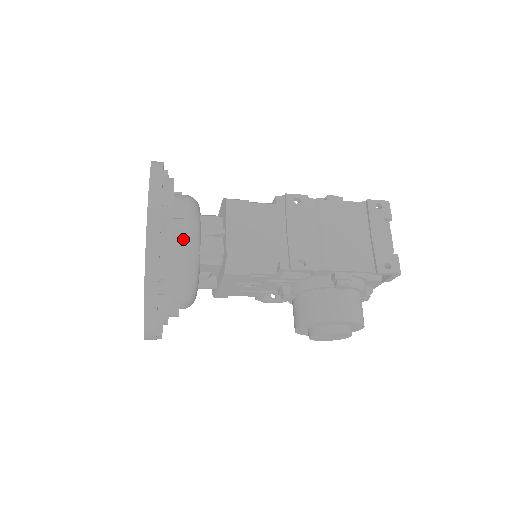
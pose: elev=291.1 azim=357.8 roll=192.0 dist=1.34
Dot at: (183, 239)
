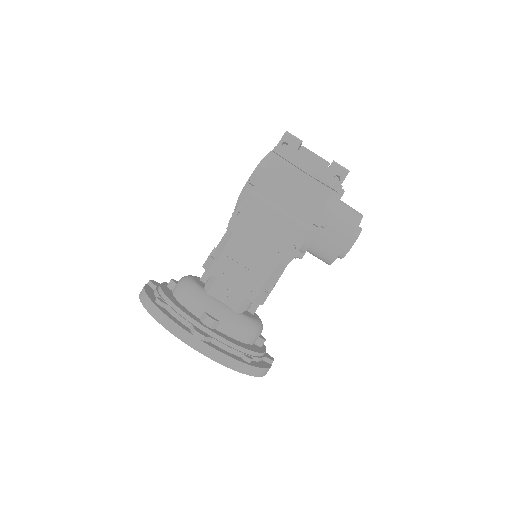
Dot at: (220, 322)
